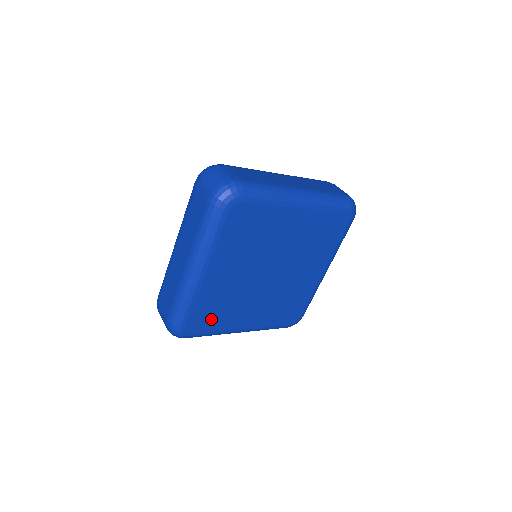
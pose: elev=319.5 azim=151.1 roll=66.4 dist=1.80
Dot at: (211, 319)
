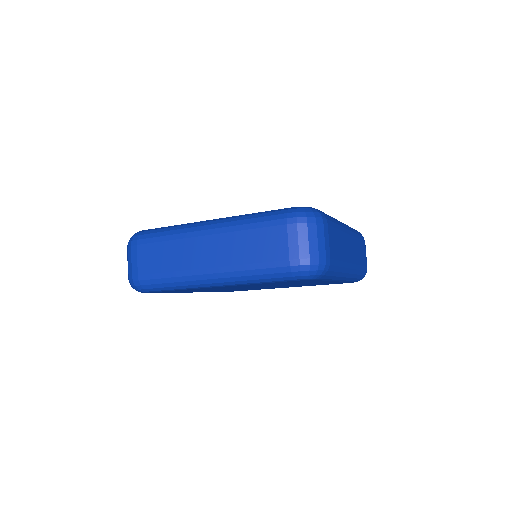
Dot at: (240, 290)
